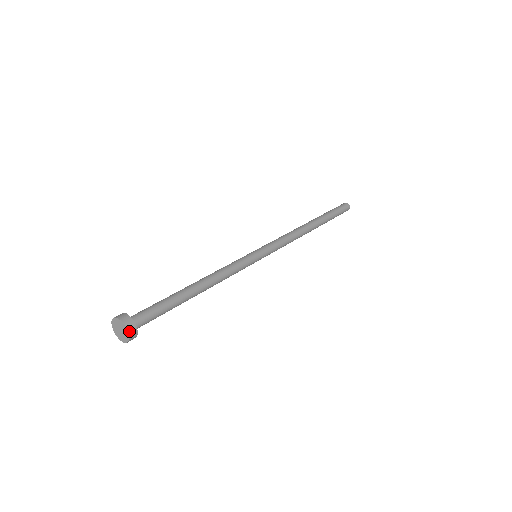
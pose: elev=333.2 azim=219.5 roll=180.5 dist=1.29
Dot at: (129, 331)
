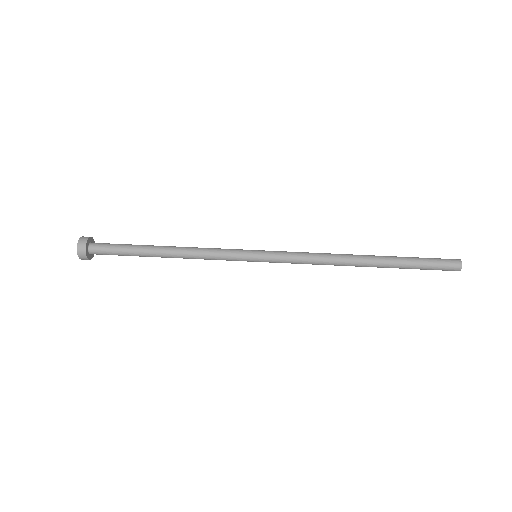
Dot at: (80, 257)
